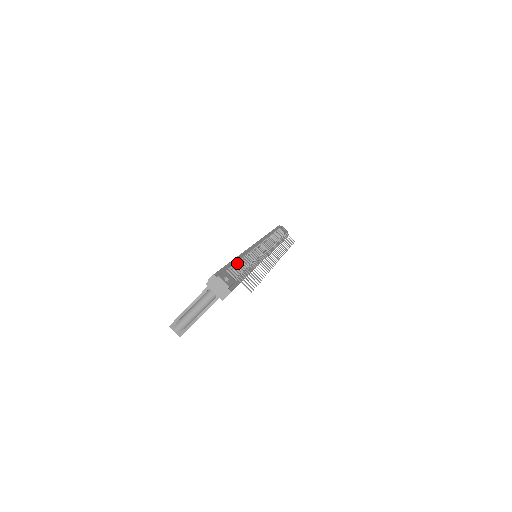
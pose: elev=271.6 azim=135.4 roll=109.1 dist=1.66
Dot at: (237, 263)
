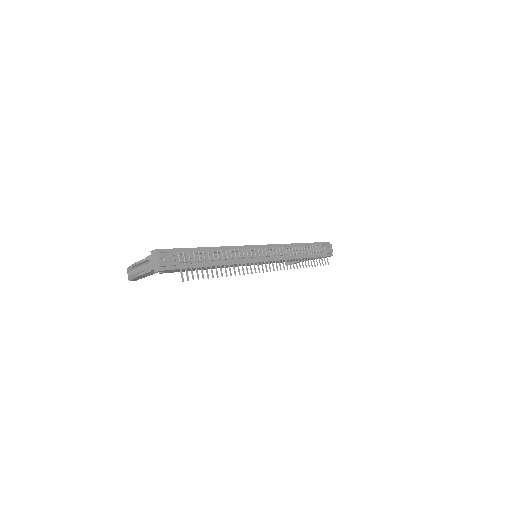
Dot at: (203, 252)
